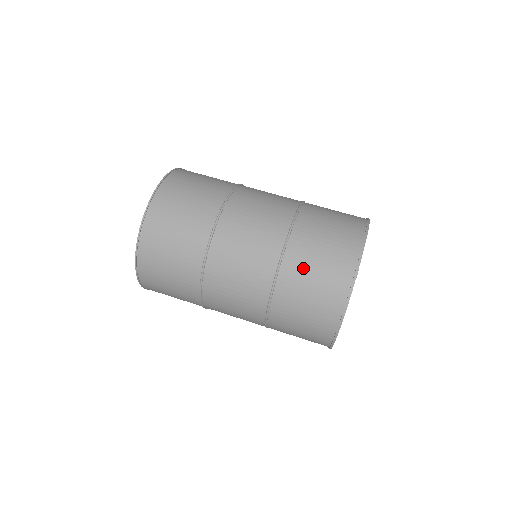
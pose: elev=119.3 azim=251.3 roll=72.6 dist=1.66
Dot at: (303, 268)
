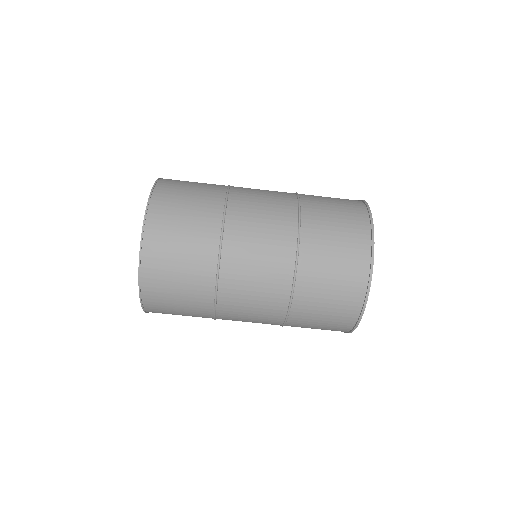
Dot at: (309, 321)
